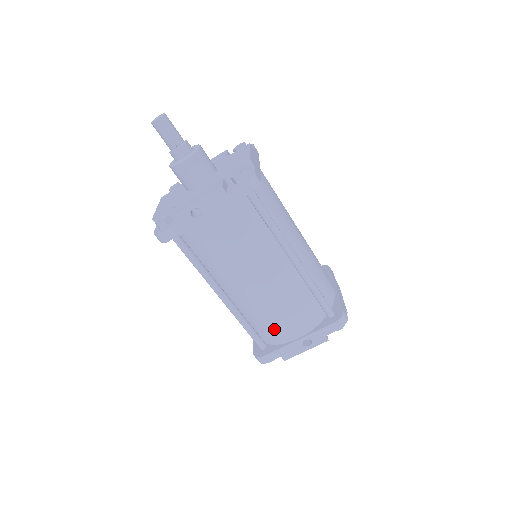
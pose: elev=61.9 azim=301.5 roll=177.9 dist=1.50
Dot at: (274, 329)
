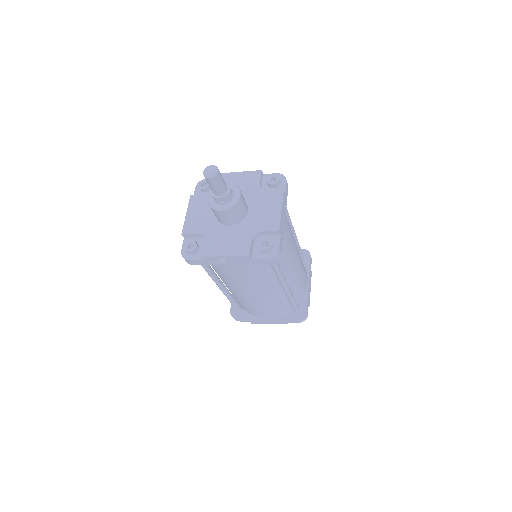
Dot at: (252, 310)
